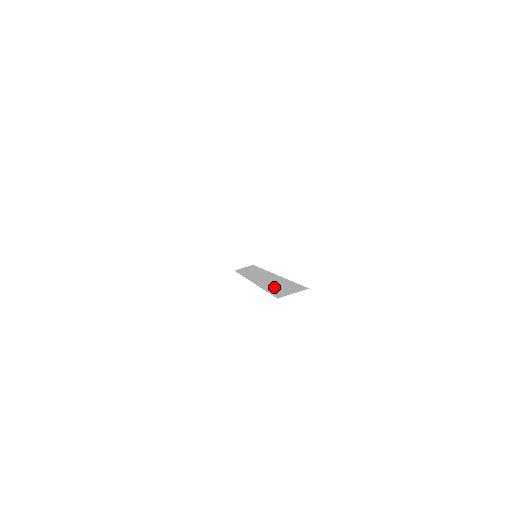
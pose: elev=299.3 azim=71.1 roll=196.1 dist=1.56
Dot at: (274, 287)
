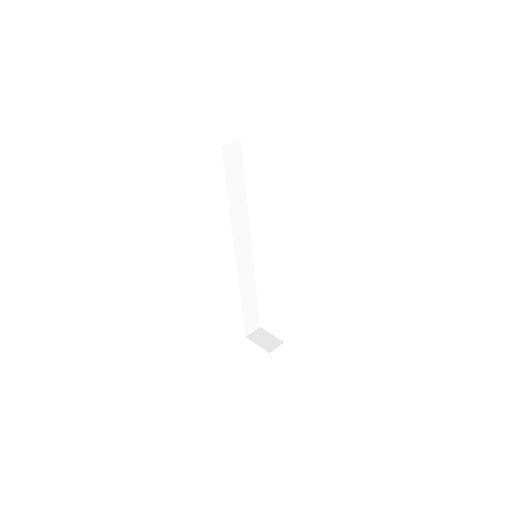
Dot at: occluded
